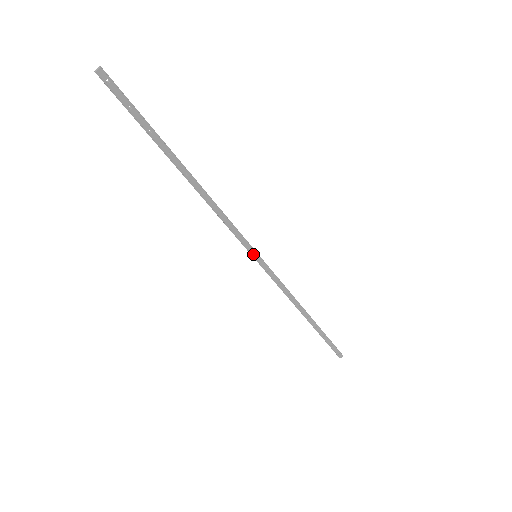
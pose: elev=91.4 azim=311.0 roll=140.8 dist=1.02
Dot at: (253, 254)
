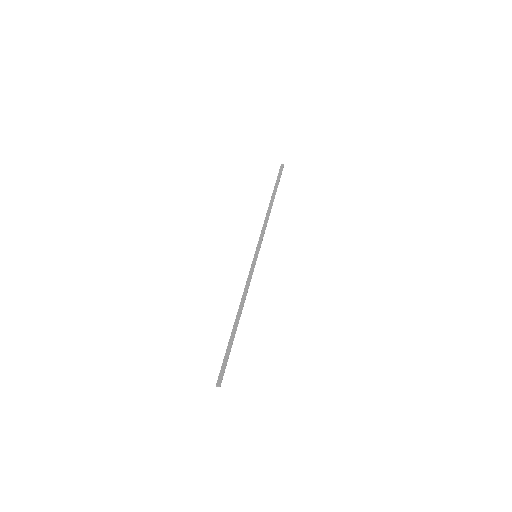
Dot at: (256, 252)
